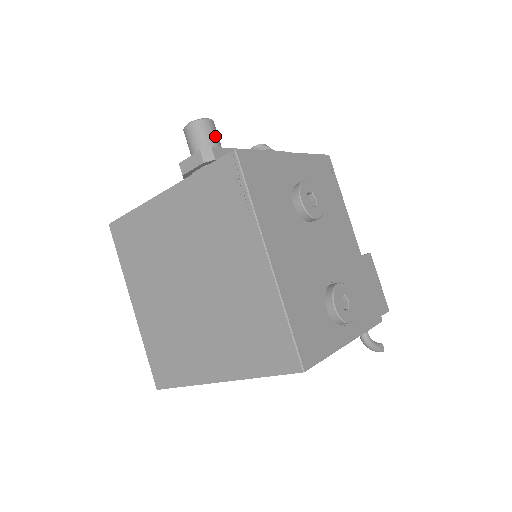
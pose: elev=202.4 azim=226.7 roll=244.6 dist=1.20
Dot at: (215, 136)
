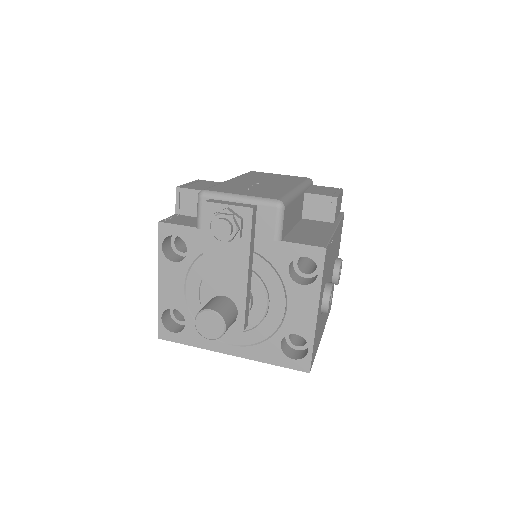
Dot at: (232, 319)
